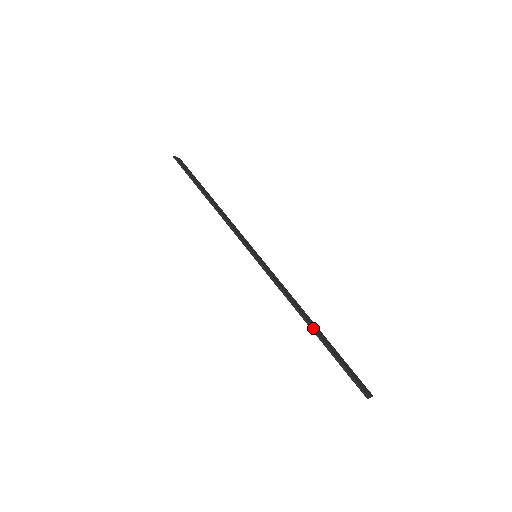
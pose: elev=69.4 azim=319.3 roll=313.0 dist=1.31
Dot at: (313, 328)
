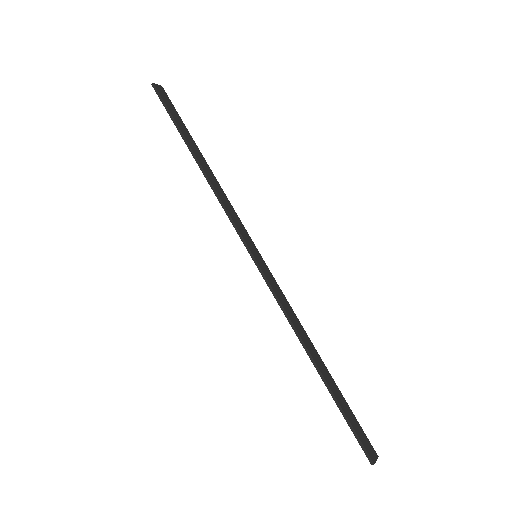
Dot at: (319, 369)
